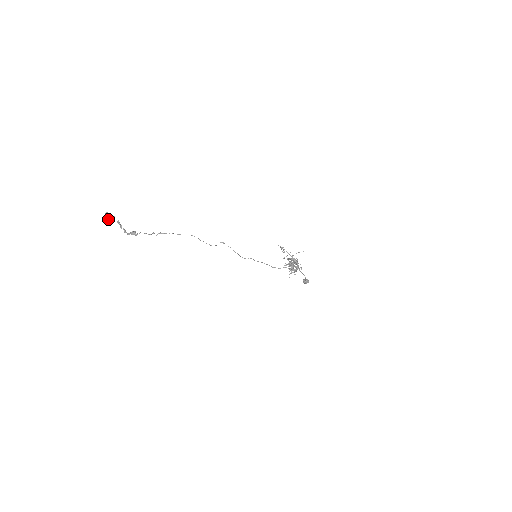
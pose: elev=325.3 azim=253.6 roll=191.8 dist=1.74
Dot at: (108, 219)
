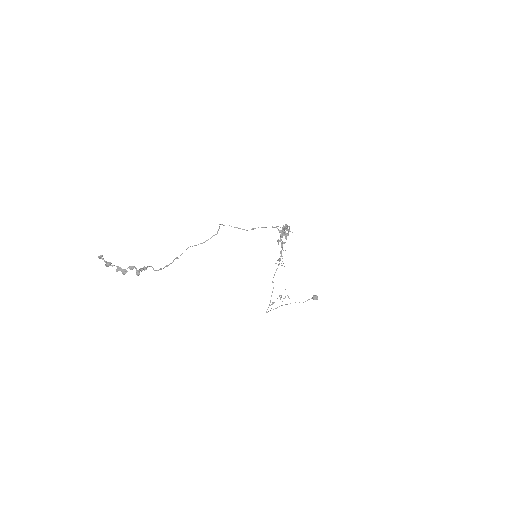
Dot at: (106, 262)
